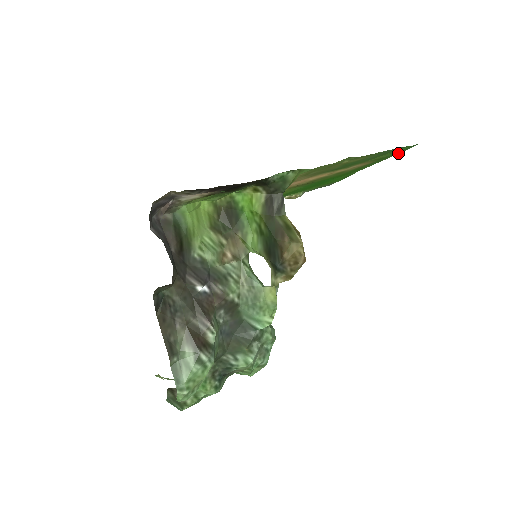
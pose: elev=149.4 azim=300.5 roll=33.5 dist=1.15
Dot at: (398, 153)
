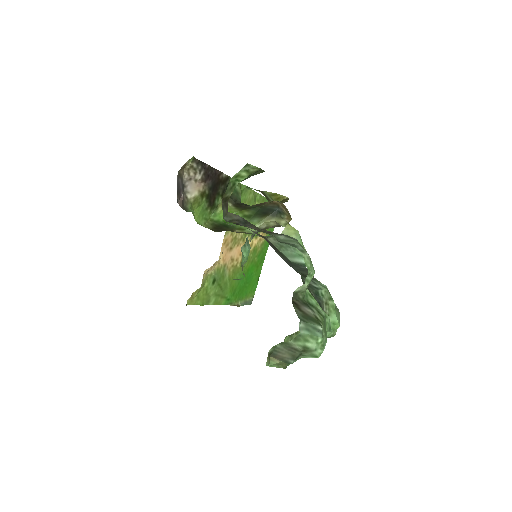
Dot at: occluded
